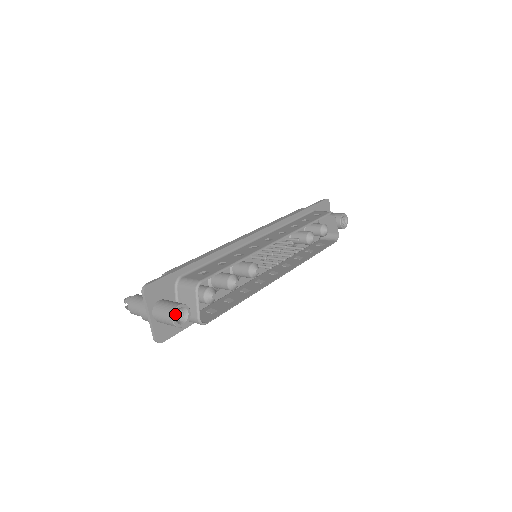
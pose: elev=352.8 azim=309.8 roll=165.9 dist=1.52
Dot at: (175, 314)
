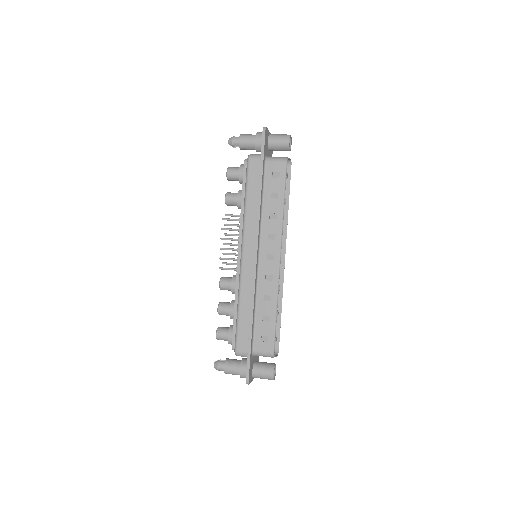
Dot at: (274, 378)
